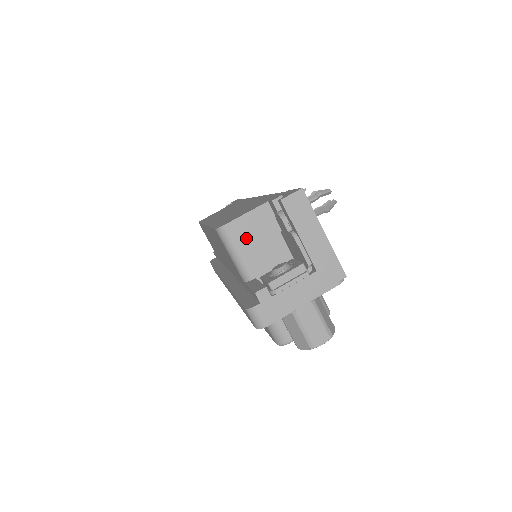
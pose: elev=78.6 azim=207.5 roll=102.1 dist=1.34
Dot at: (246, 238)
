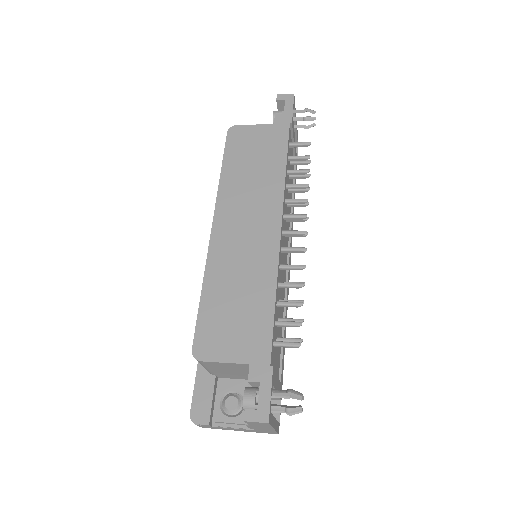
Dot at: (217, 367)
